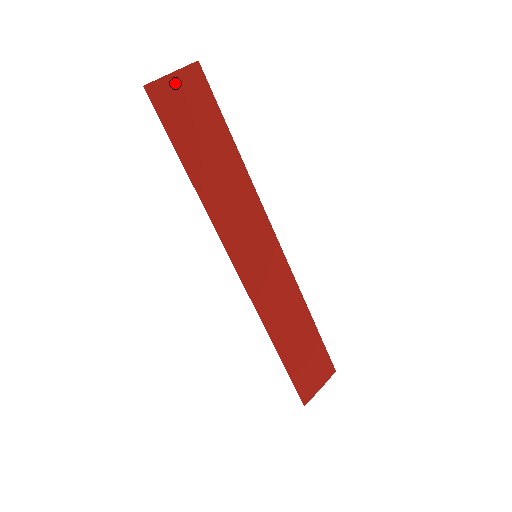
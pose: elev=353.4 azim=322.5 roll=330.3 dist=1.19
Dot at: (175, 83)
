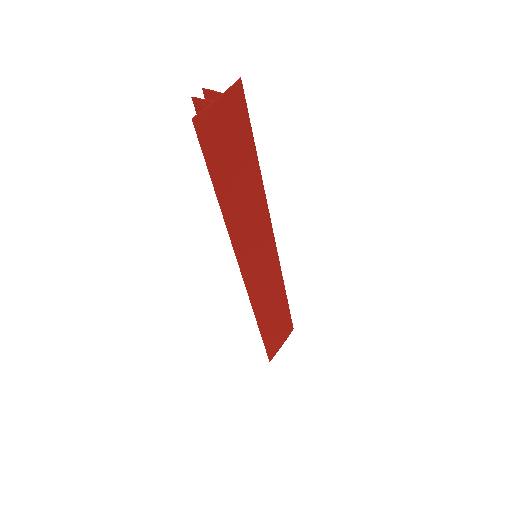
Dot at: (219, 109)
